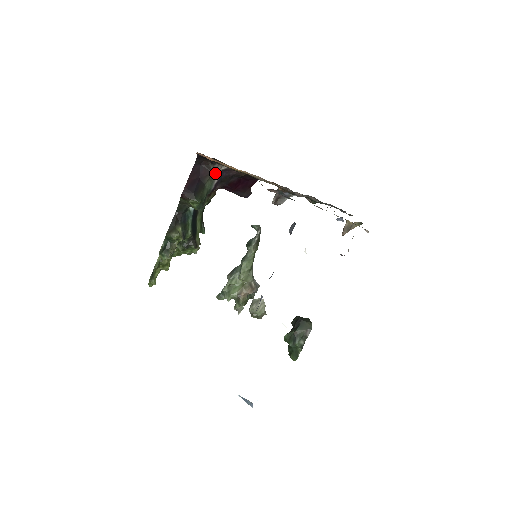
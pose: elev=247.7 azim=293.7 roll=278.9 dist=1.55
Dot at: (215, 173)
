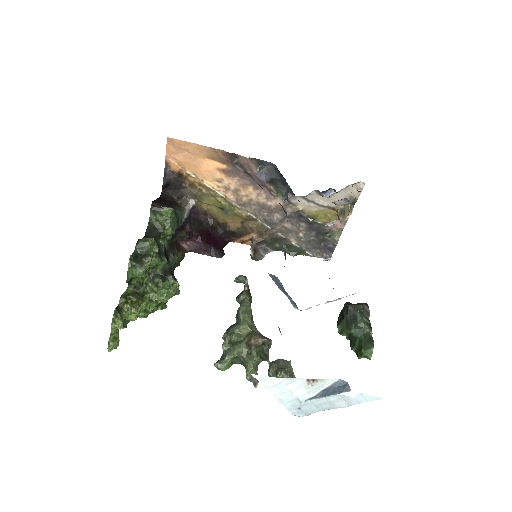
Dot at: (183, 207)
